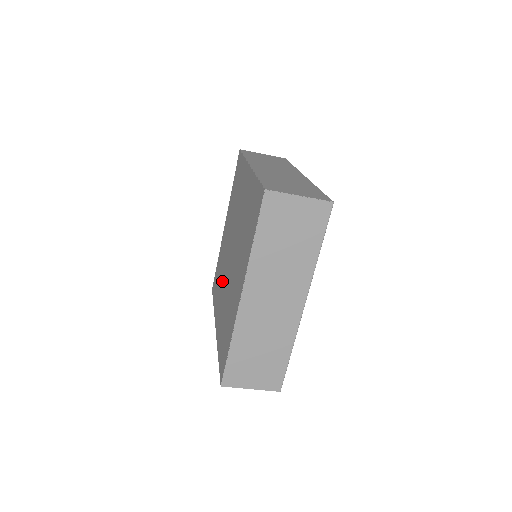
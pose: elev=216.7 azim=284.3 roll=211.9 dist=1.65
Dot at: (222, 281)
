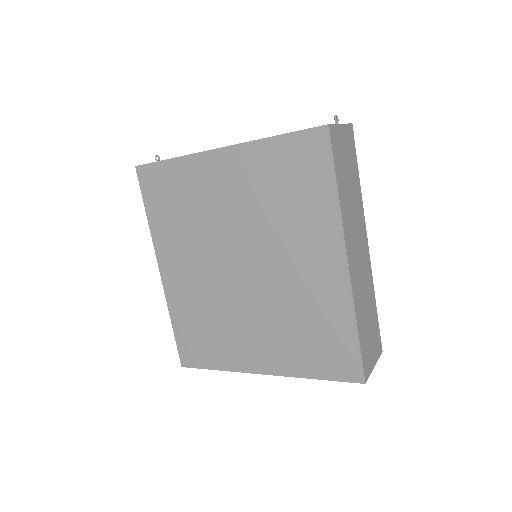
Dot at: (196, 247)
